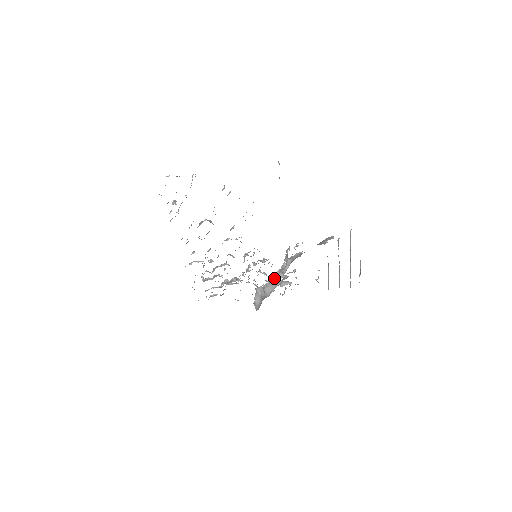
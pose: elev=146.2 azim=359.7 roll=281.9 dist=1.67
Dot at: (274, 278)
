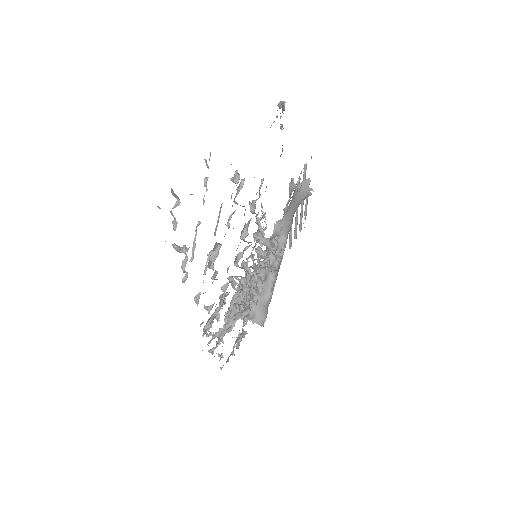
Dot at: (265, 271)
